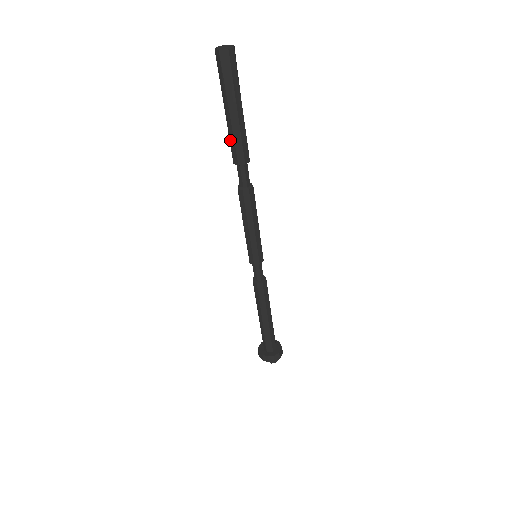
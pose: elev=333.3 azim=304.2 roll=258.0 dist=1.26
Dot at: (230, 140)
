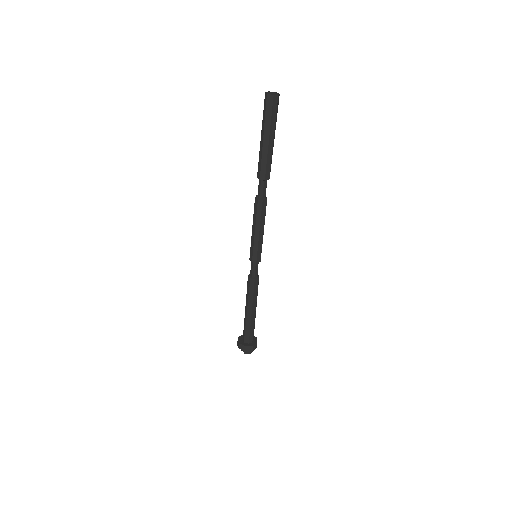
Dot at: (259, 159)
